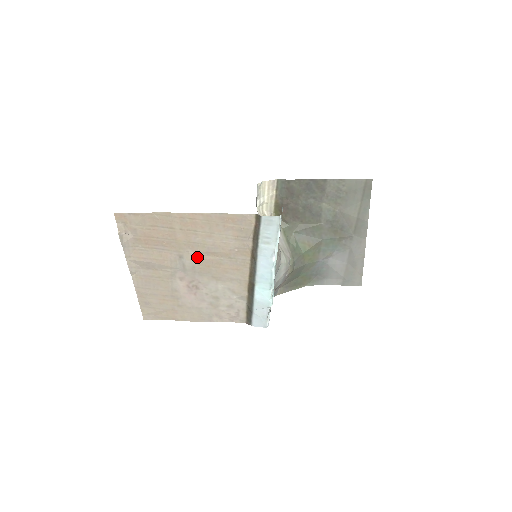
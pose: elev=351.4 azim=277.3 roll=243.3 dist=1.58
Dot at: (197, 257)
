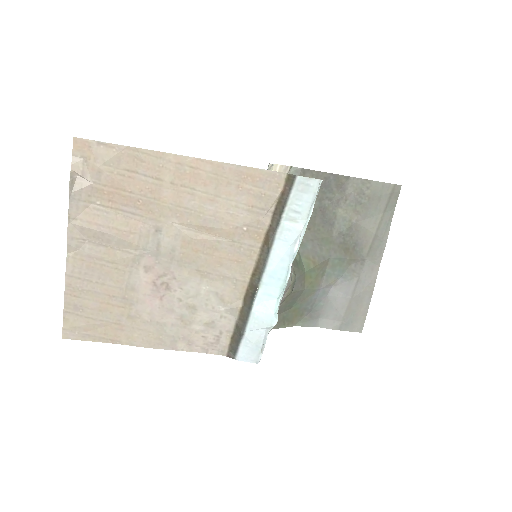
Dot at: (183, 233)
